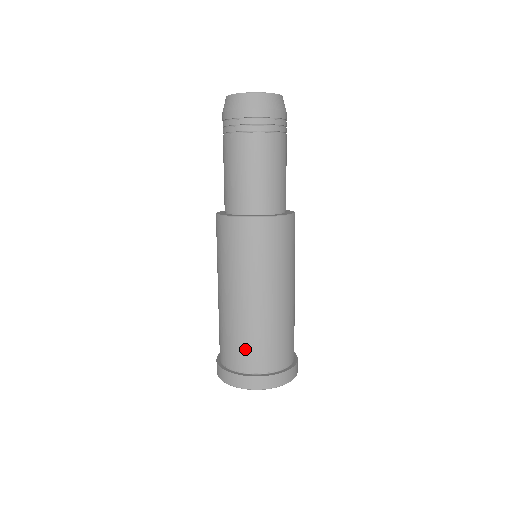
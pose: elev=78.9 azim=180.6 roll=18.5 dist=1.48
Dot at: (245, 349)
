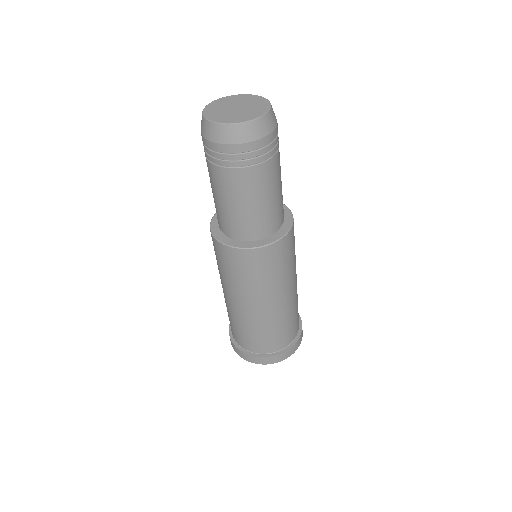
Dot at: (274, 338)
